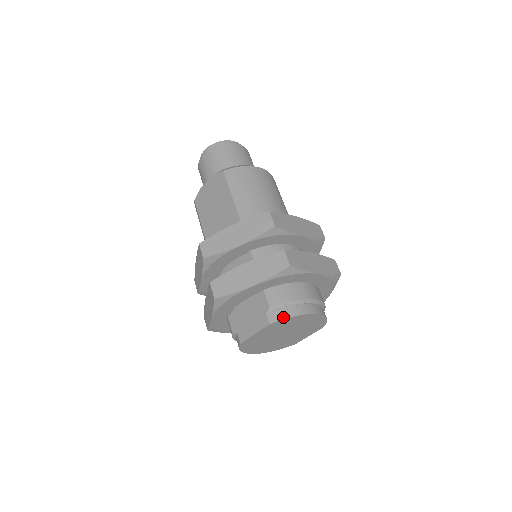
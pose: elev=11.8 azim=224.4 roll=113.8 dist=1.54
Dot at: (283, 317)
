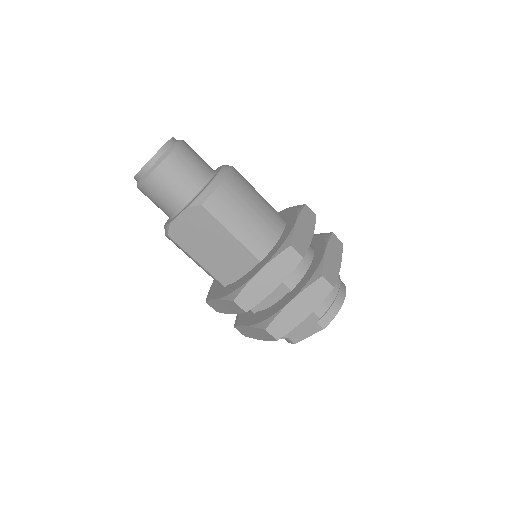
Dot at: (332, 318)
